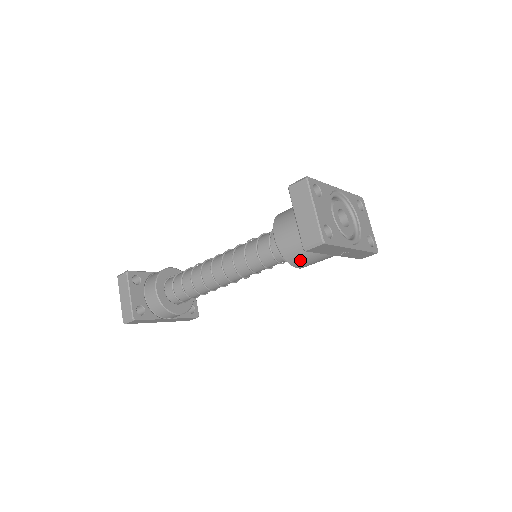
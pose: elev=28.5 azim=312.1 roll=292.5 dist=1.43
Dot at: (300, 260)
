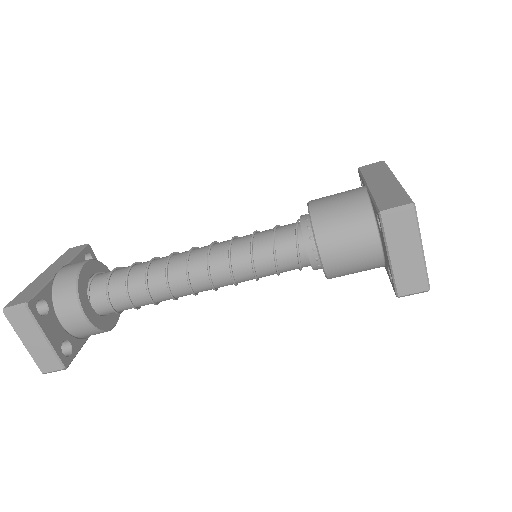
Dot at: occluded
